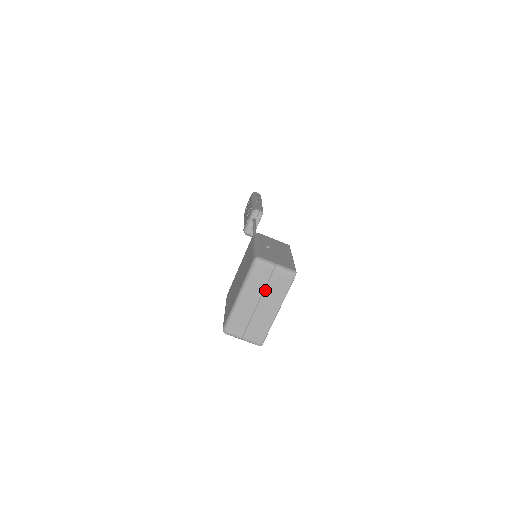
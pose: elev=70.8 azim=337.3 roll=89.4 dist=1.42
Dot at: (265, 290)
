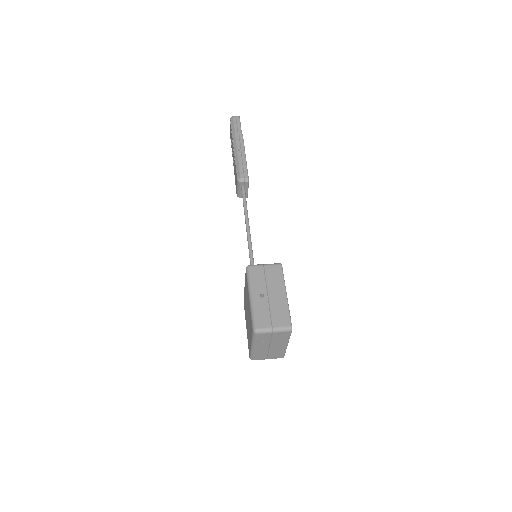
Dot at: (271, 341)
